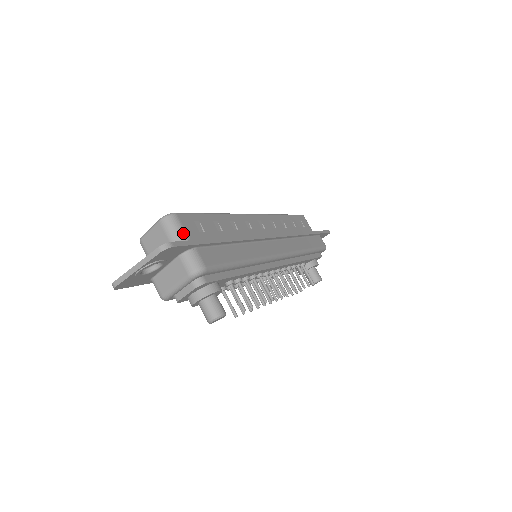
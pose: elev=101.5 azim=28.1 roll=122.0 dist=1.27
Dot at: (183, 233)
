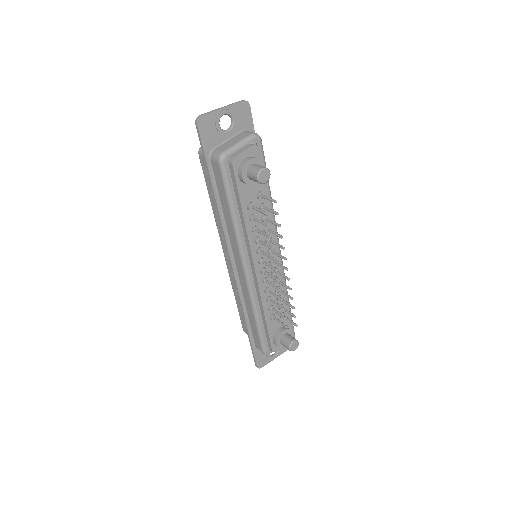
Dot at: occluded
